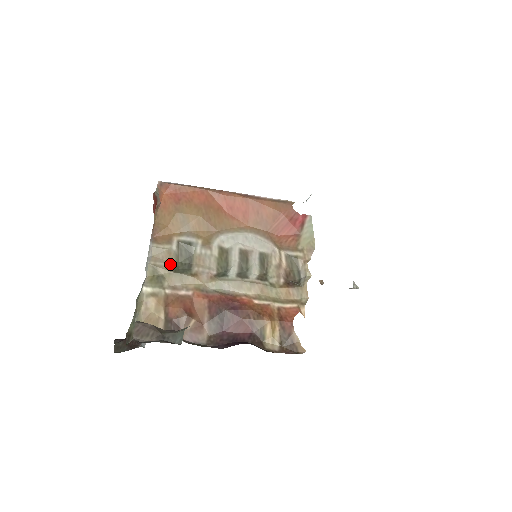
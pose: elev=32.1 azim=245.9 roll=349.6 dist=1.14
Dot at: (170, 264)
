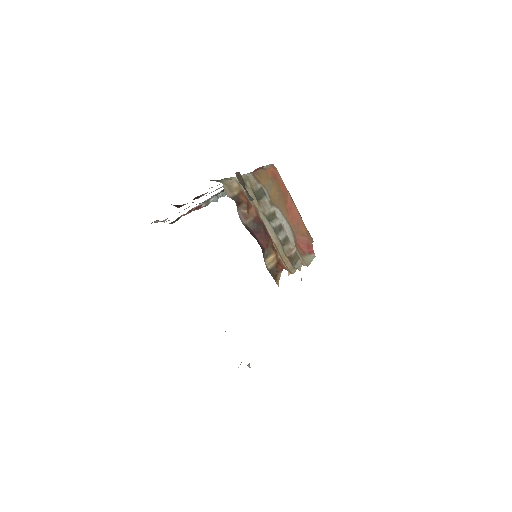
Dot at: (253, 187)
